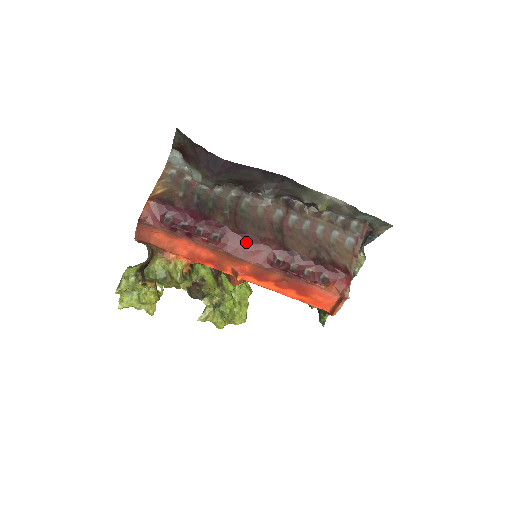
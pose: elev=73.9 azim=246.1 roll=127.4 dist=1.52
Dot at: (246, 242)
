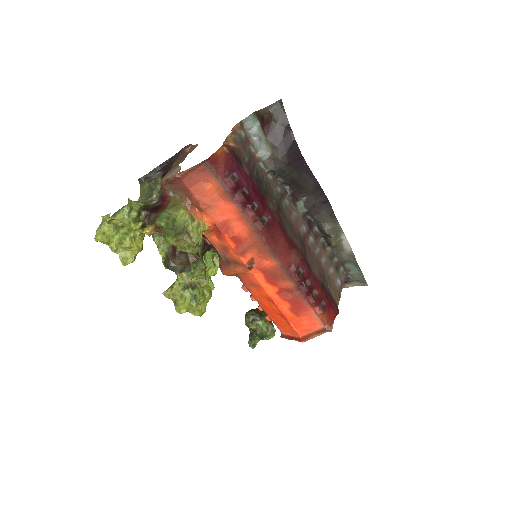
Dot at: (284, 240)
